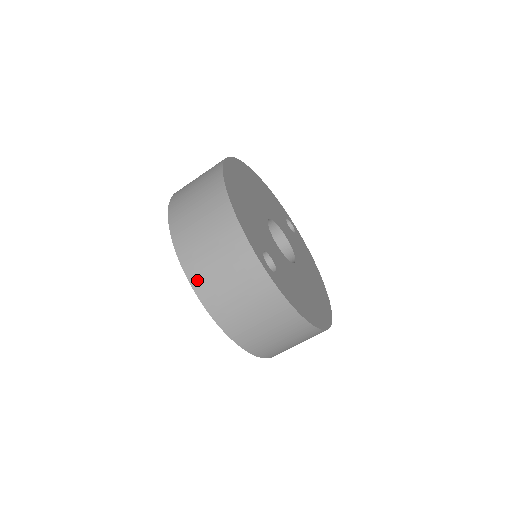
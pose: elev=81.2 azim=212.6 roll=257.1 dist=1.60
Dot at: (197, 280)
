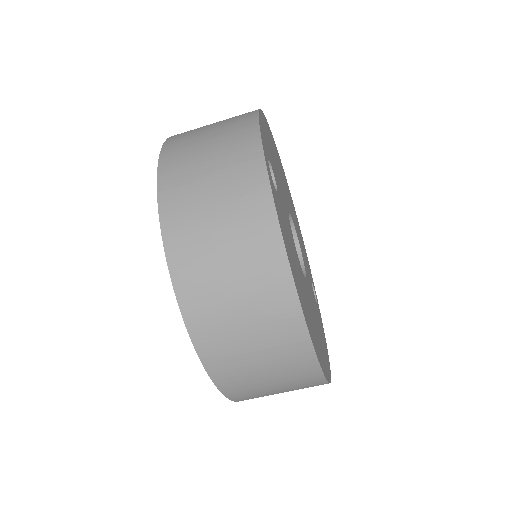
Dot at: (170, 153)
